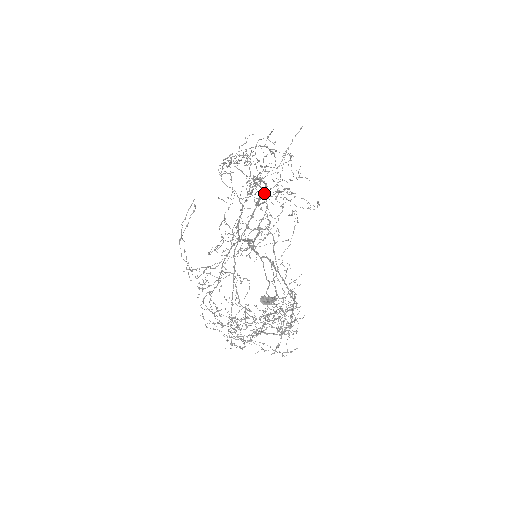
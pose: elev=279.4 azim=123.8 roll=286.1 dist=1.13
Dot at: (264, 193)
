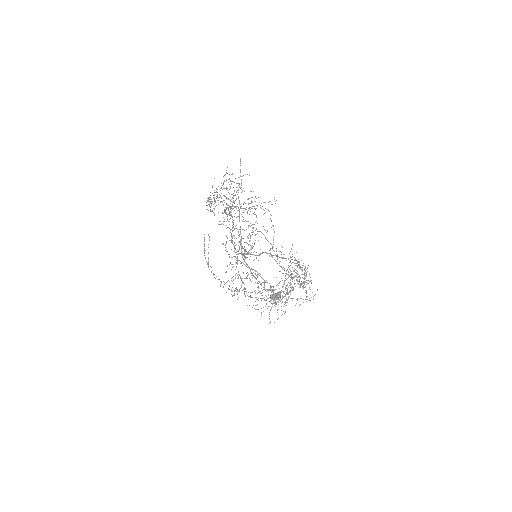
Dot at: (239, 212)
